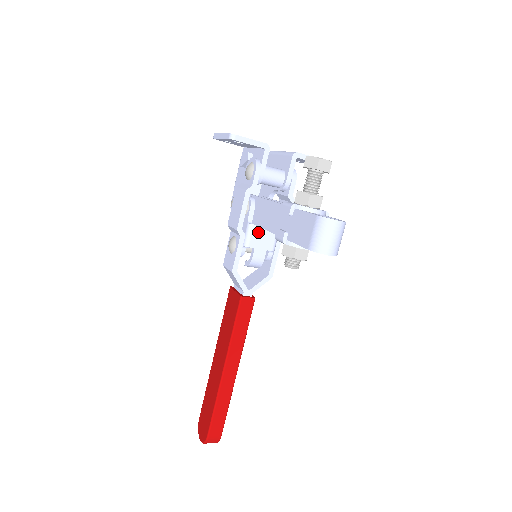
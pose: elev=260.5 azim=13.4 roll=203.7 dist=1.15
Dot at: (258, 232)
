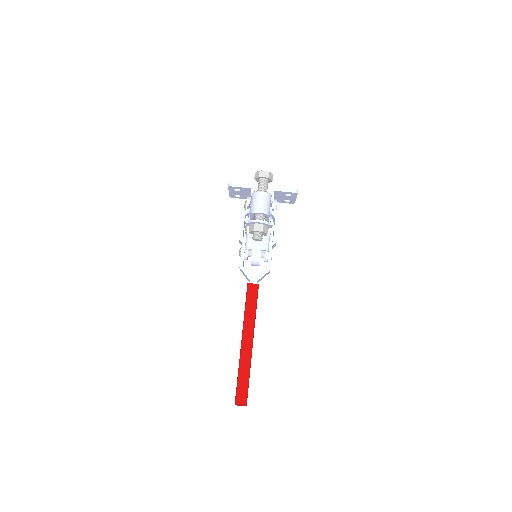
Dot at: occluded
